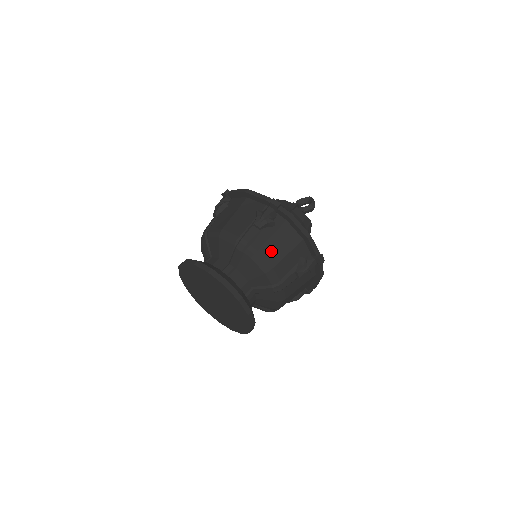
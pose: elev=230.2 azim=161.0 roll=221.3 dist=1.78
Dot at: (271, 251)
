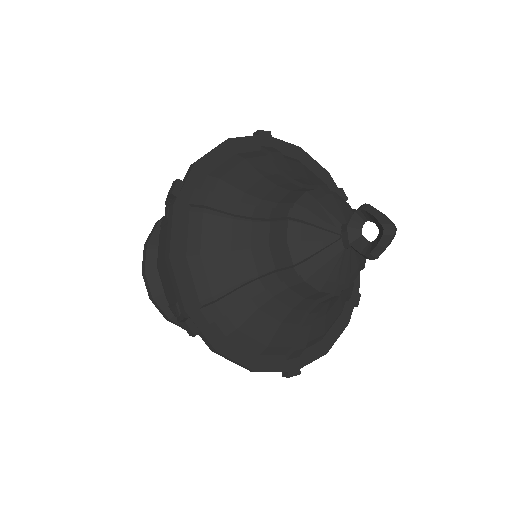
Dot at: occluded
